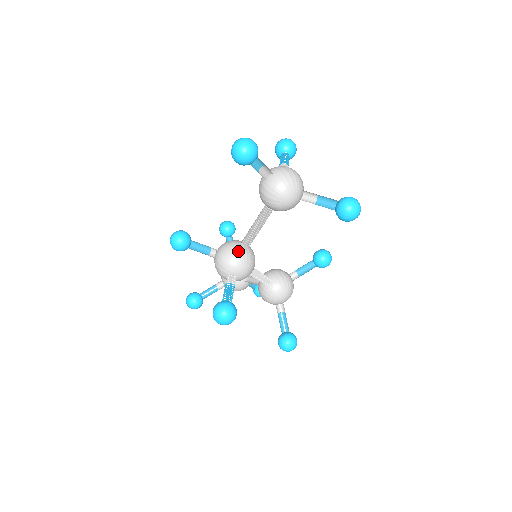
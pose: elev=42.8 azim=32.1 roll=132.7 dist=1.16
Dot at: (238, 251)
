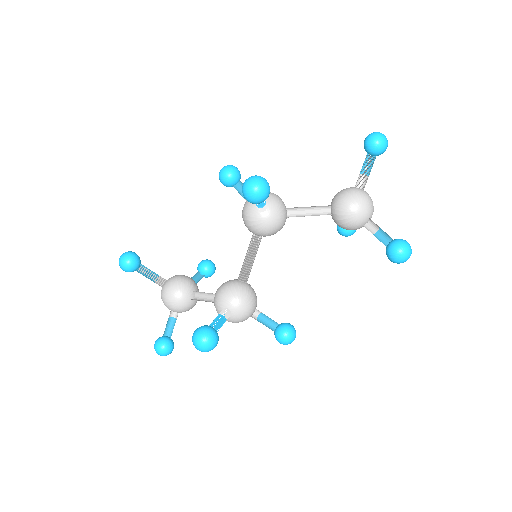
Dot at: occluded
